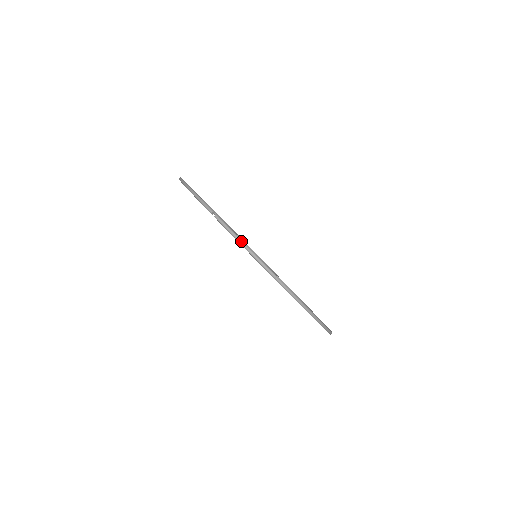
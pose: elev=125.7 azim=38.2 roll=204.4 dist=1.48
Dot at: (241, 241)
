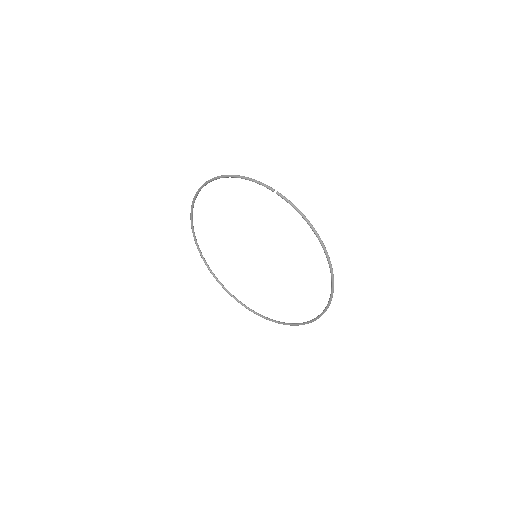
Dot at: occluded
